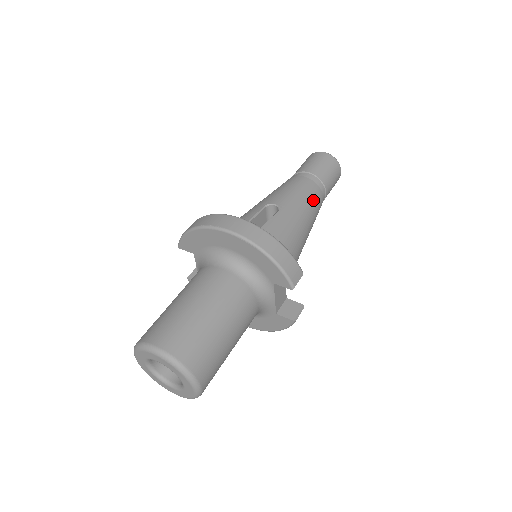
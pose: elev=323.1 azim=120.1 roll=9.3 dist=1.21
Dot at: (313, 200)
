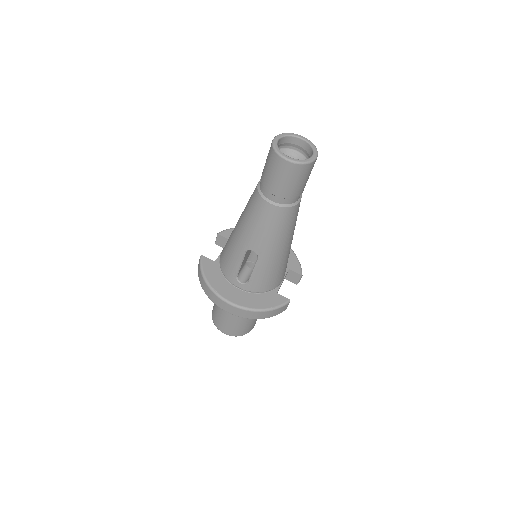
Dot at: (287, 225)
